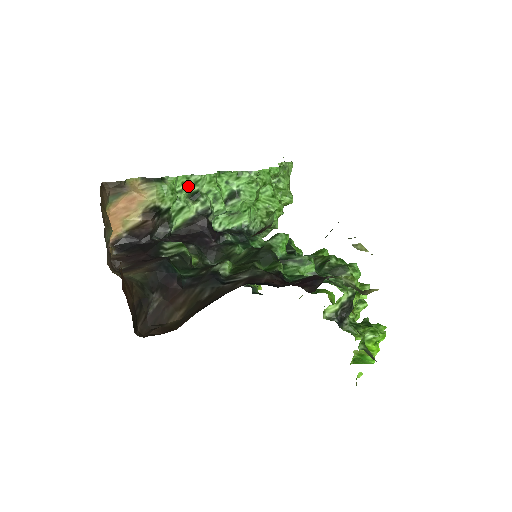
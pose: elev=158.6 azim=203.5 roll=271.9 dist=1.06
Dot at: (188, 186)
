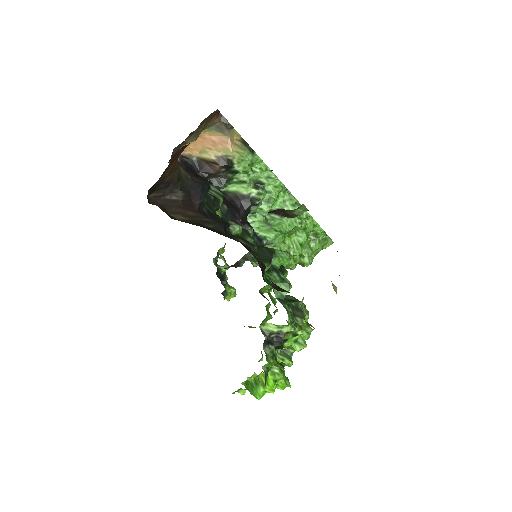
Dot at: (262, 174)
